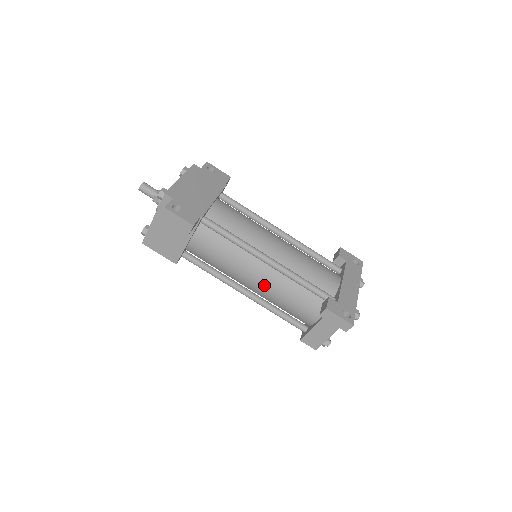
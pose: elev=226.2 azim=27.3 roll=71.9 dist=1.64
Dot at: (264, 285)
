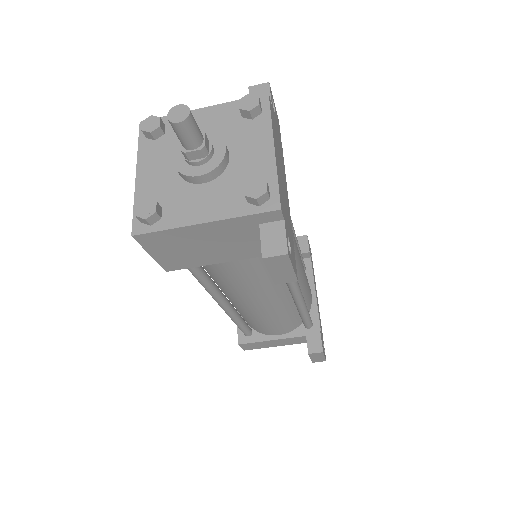
Dot at: (263, 309)
